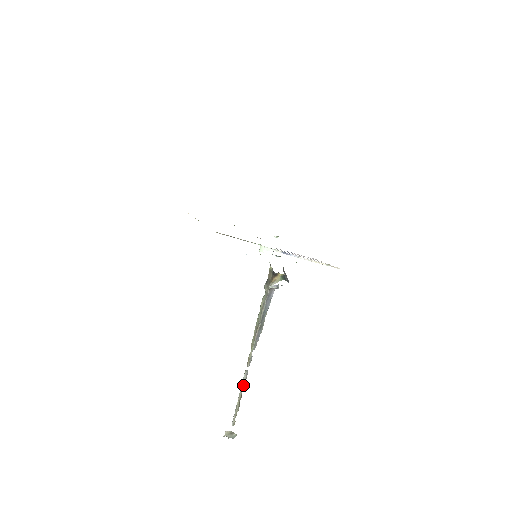
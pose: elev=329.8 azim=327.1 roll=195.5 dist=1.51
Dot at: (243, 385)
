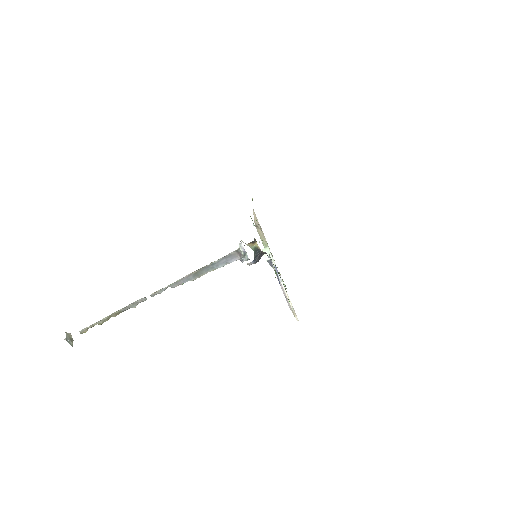
Dot at: (130, 305)
